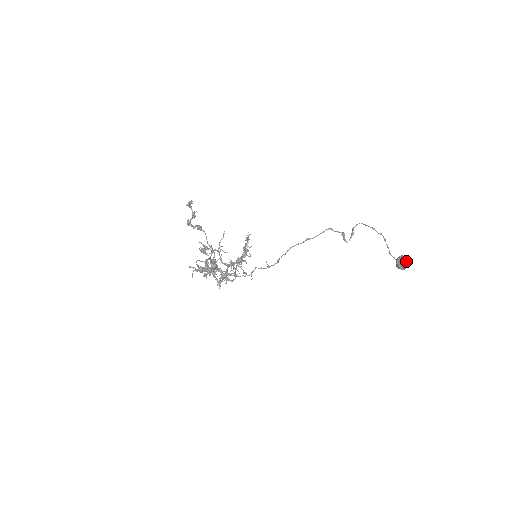
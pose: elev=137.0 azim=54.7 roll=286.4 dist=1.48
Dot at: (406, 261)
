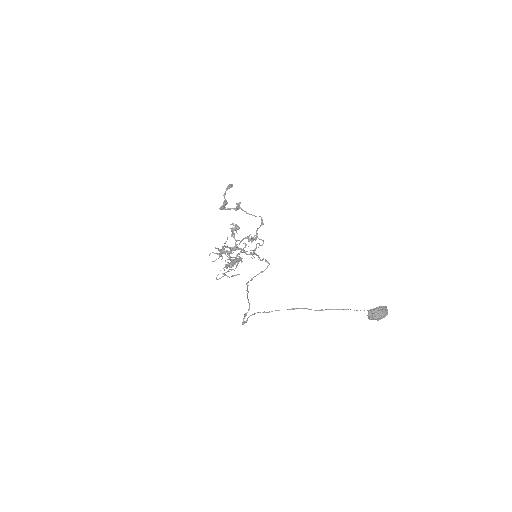
Dot at: (372, 319)
